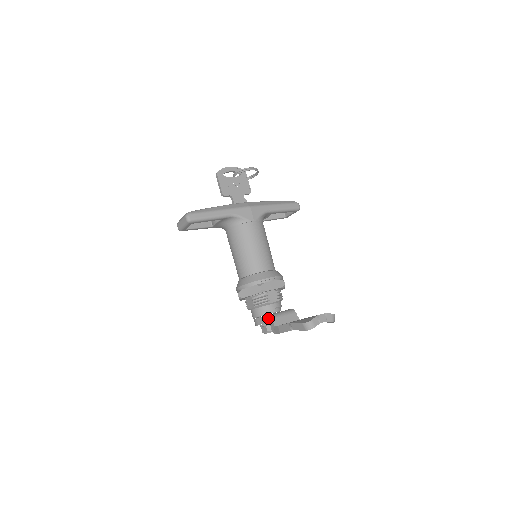
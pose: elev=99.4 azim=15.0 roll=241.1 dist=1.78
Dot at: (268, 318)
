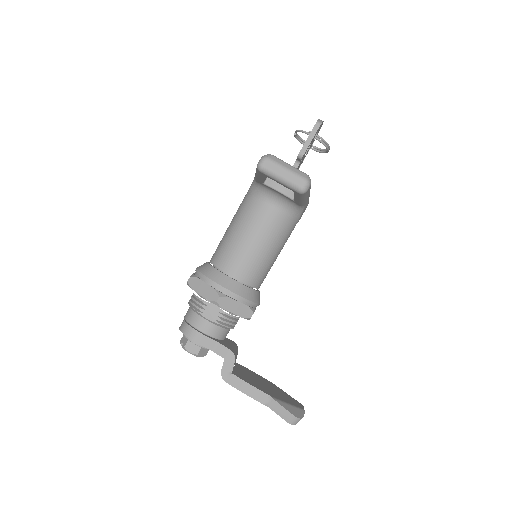
Dot at: (228, 354)
